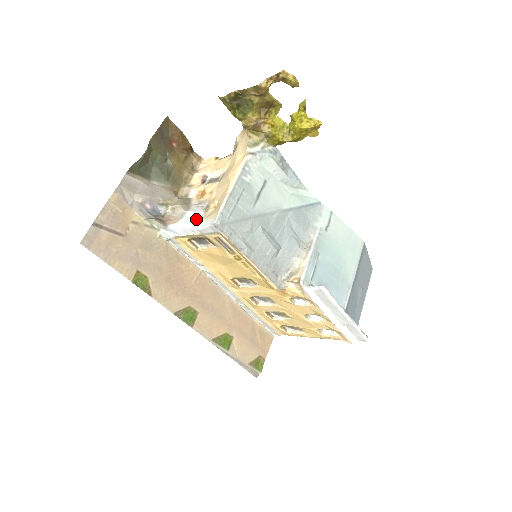
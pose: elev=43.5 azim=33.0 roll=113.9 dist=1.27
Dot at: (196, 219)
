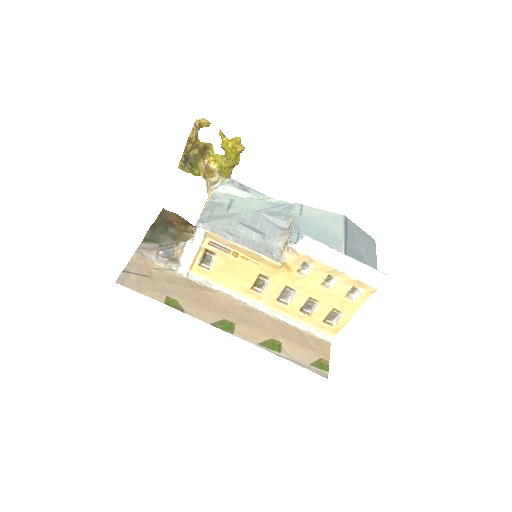
Dot at: (192, 240)
